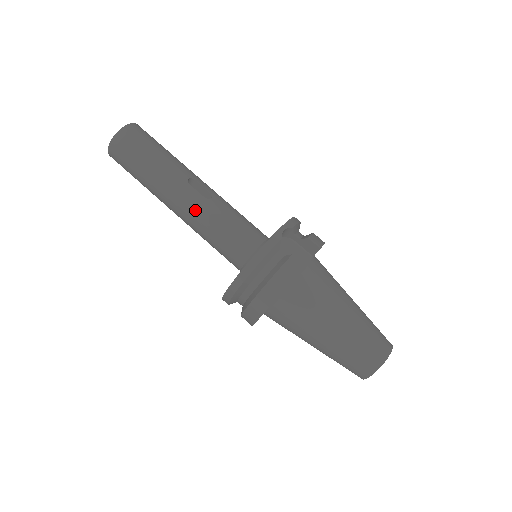
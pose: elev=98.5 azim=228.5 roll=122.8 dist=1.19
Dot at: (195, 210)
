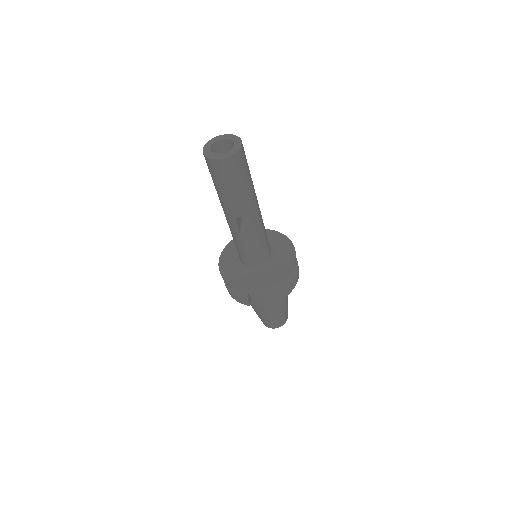
Dot at: (230, 228)
